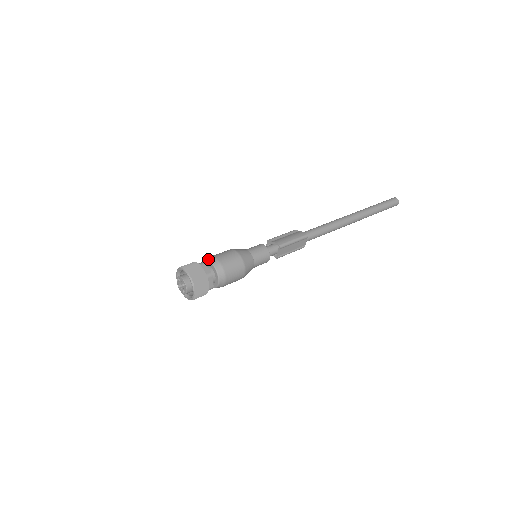
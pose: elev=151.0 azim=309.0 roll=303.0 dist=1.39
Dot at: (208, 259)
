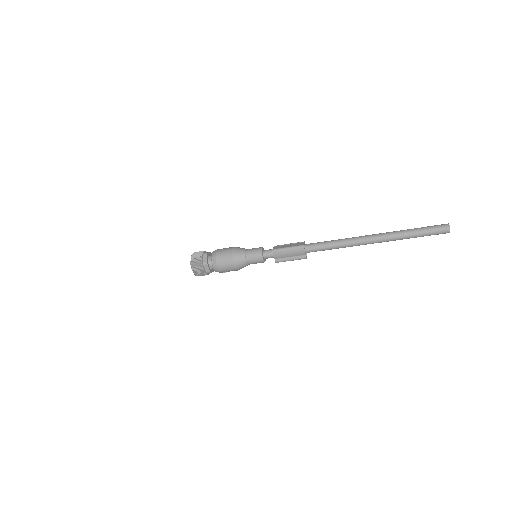
Dot at: occluded
